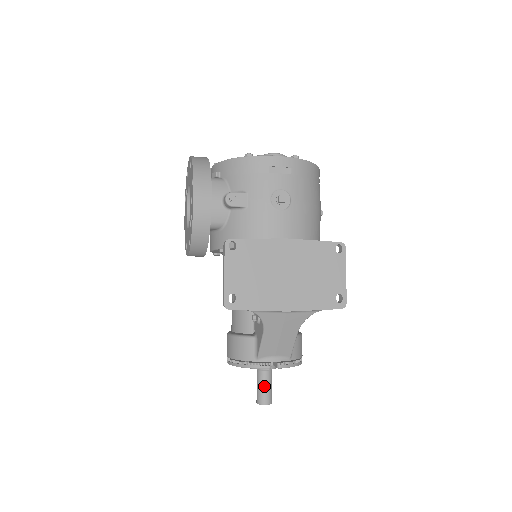
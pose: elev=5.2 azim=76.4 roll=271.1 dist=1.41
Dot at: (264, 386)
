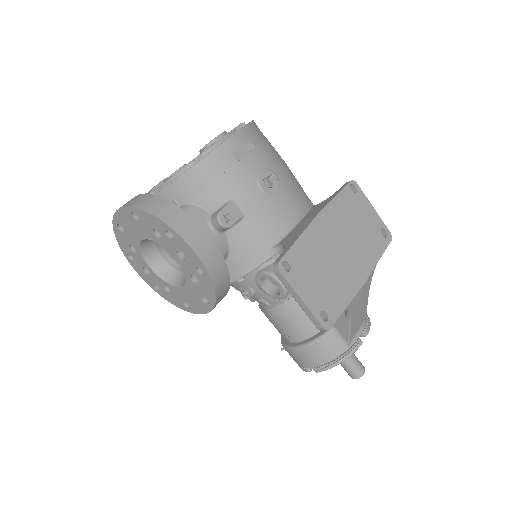
Dot at: (352, 361)
